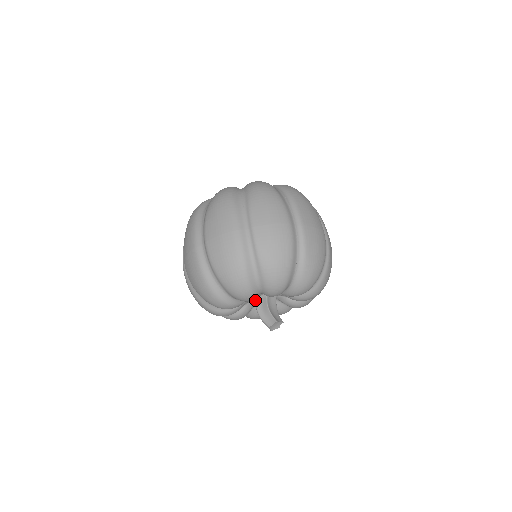
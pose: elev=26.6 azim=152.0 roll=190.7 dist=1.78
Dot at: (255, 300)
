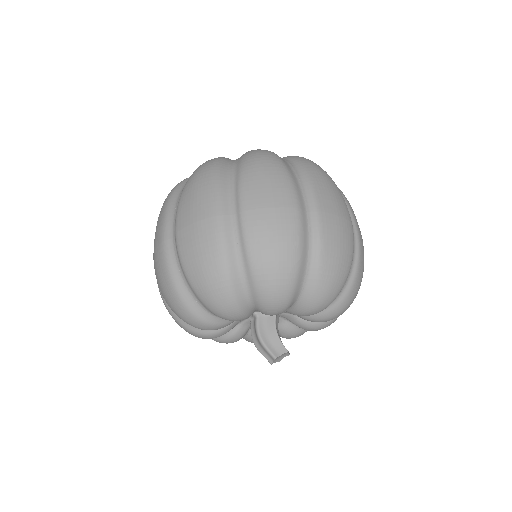
Dot at: (256, 316)
